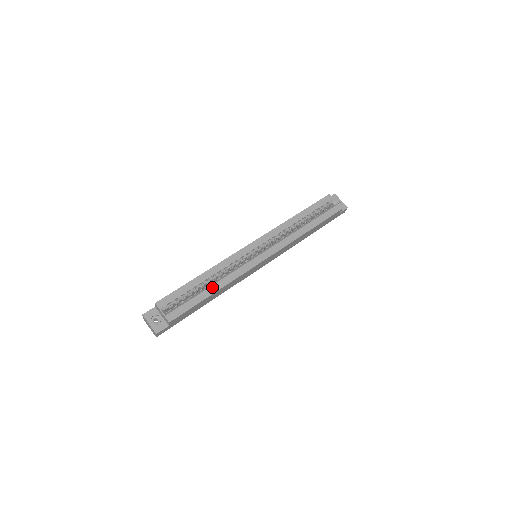
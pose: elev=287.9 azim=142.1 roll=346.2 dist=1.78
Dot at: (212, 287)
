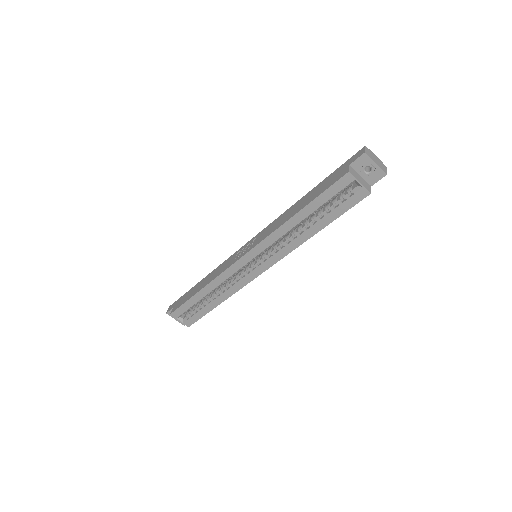
Dot at: (215, 301)
